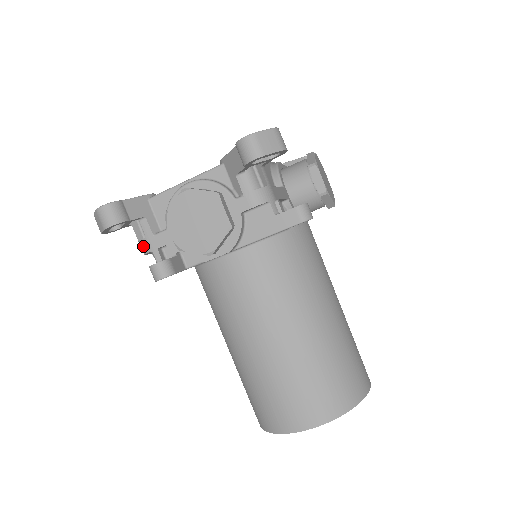
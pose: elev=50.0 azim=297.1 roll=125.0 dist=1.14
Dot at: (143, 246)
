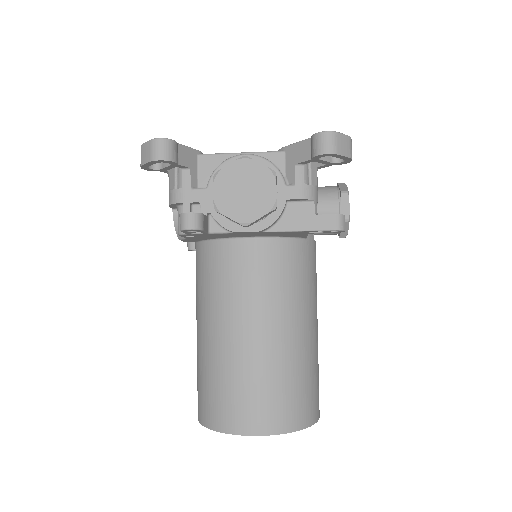
Dot at: (175, 195)
